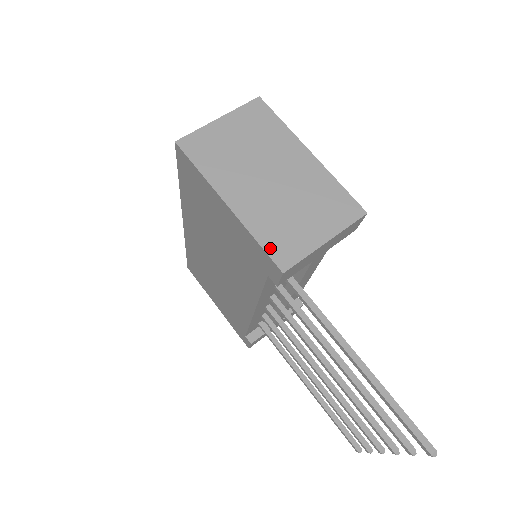
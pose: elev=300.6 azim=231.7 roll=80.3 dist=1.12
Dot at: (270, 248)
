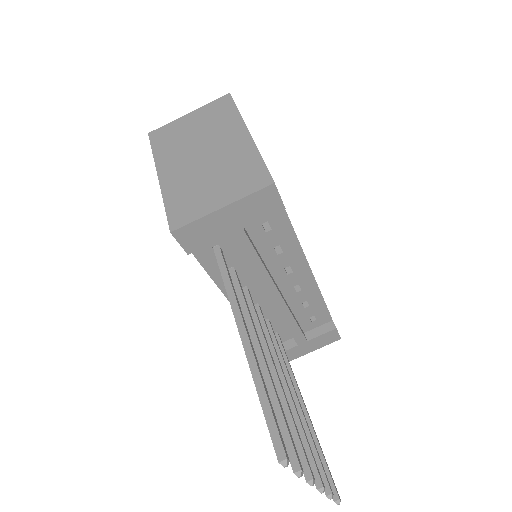
Dot at: (171, 211)
